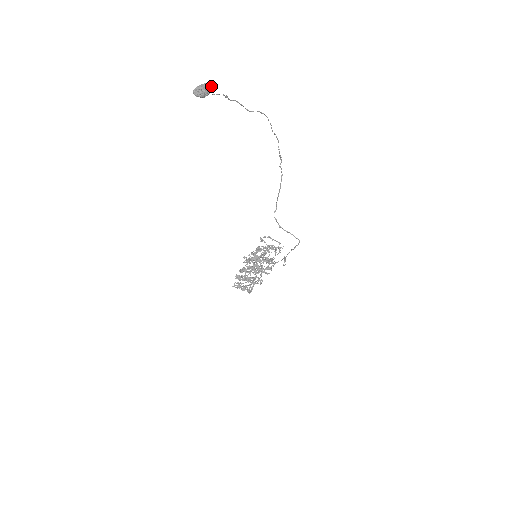
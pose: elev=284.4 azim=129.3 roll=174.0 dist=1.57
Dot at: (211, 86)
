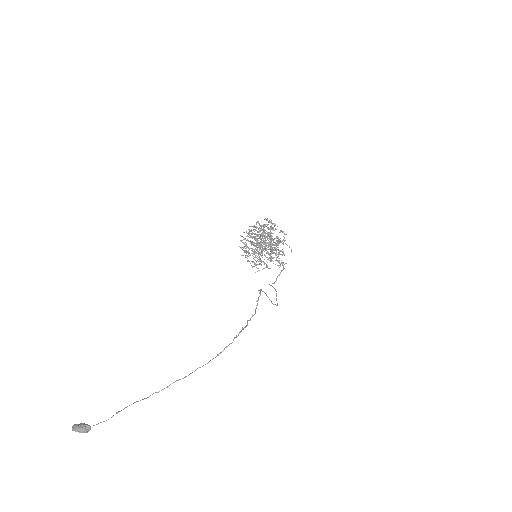
Dot at: occluded
